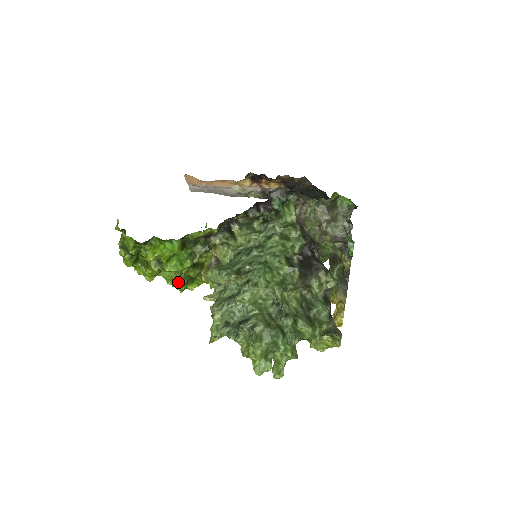
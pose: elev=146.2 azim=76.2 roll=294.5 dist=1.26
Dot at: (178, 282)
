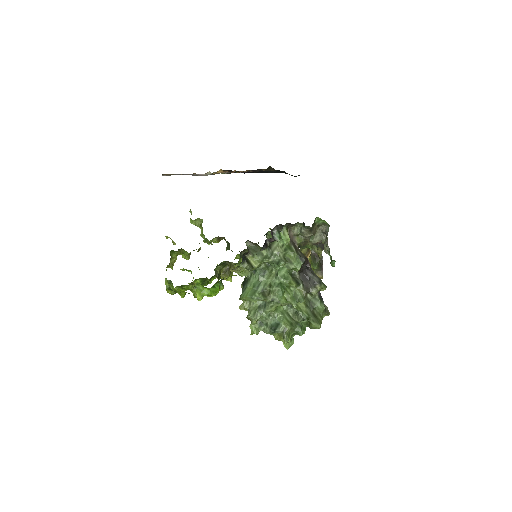
Dot at: (203, 285)
